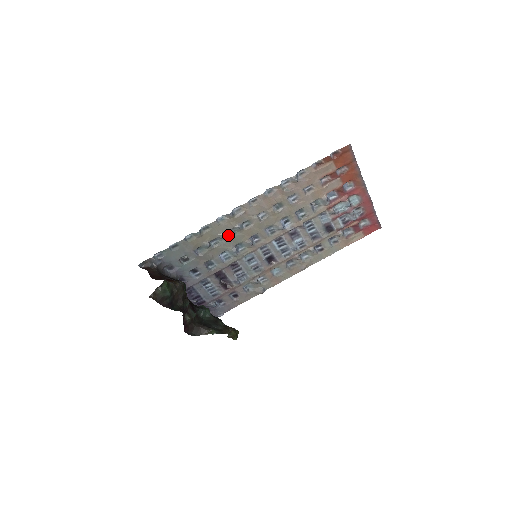
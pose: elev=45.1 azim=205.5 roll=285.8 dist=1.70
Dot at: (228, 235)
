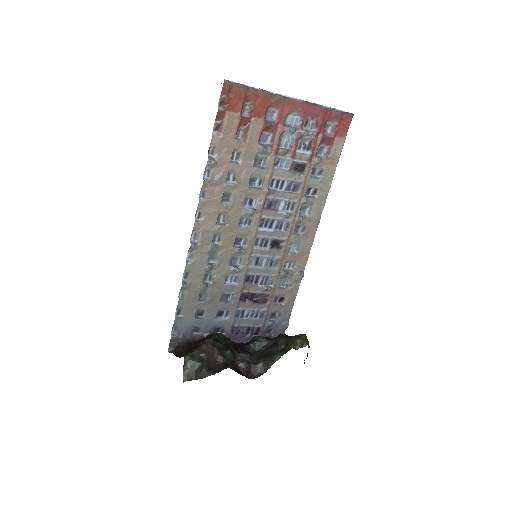
Dot at: (212, 262)
